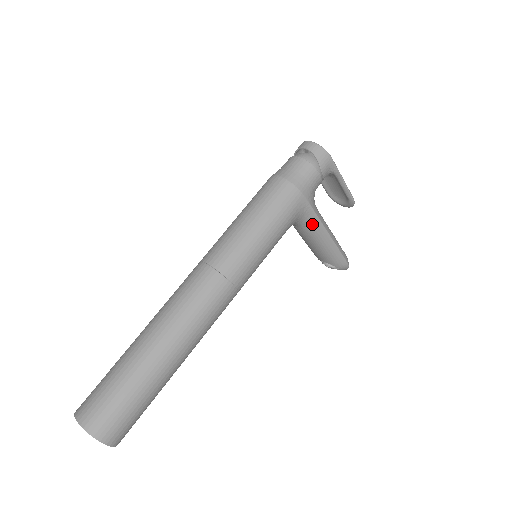
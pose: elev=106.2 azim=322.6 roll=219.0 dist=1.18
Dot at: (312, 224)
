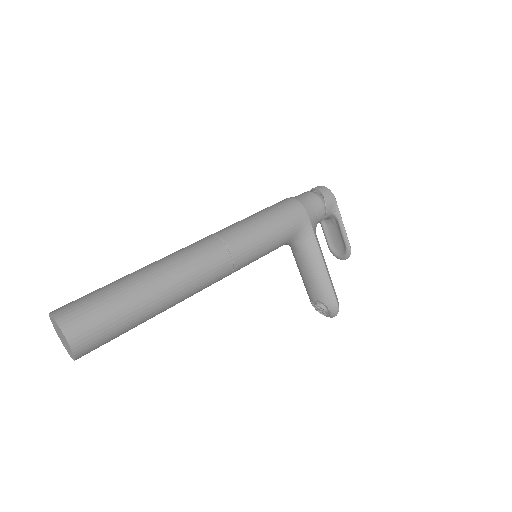
Dot at: (310, 247)
